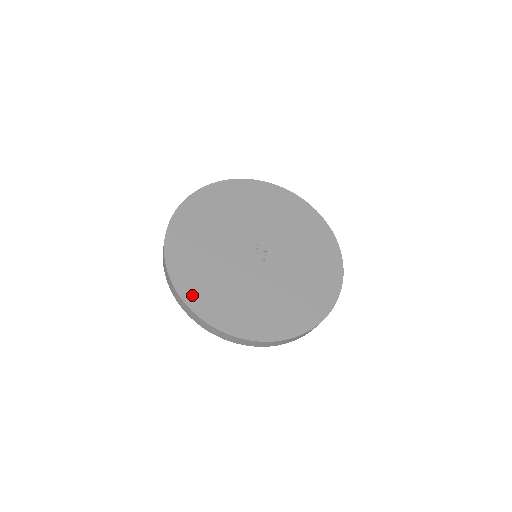
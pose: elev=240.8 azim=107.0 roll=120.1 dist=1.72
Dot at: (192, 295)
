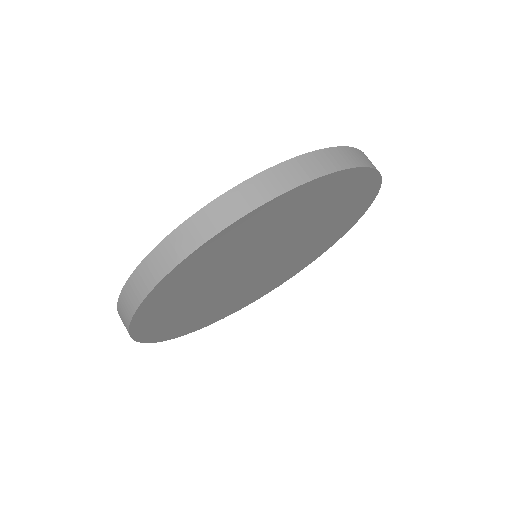
Dot at: occluded
